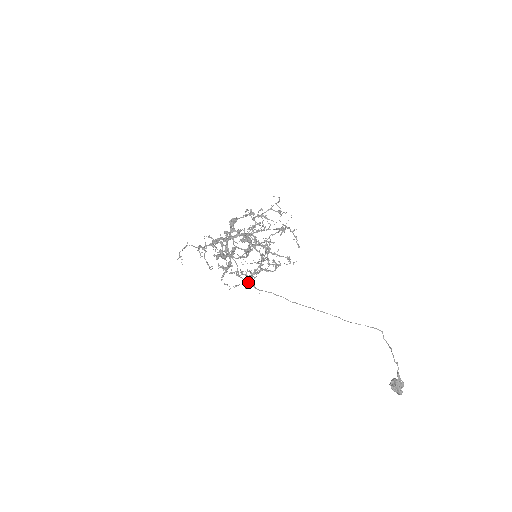
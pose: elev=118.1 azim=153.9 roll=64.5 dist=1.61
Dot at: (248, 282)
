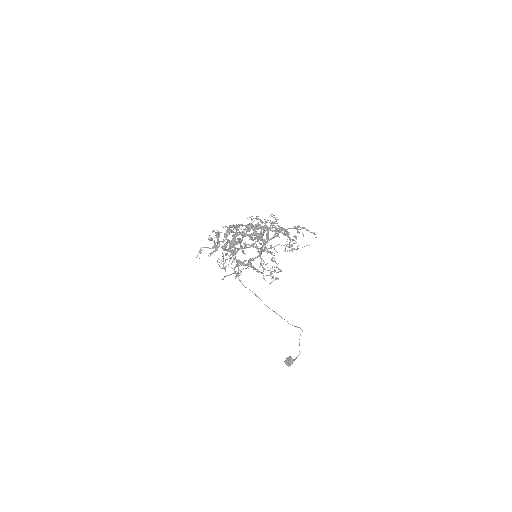
Dot at: occluded
